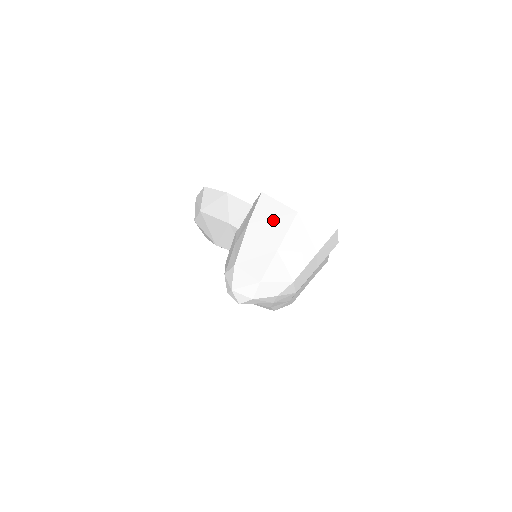
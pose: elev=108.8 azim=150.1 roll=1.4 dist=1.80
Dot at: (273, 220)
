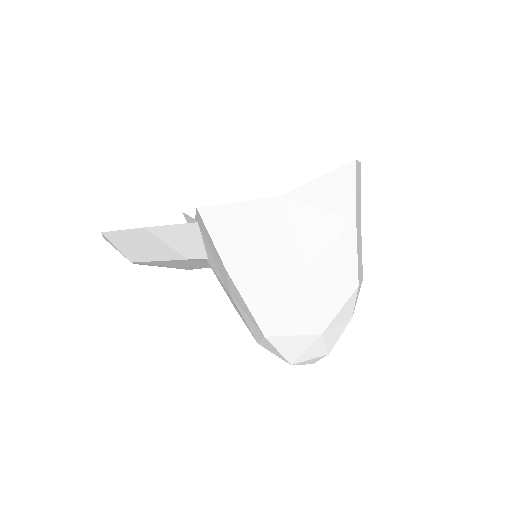
Dot at: (256, 238)
